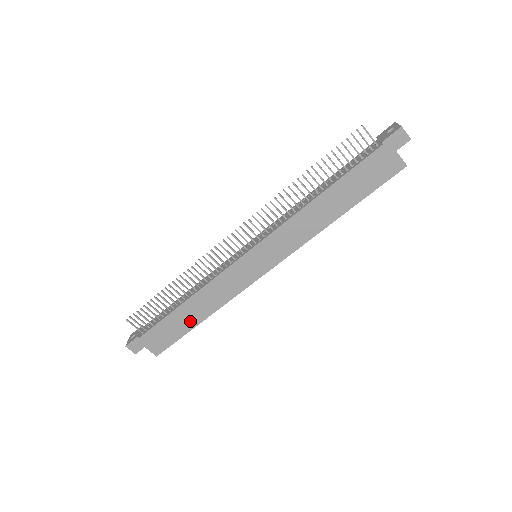
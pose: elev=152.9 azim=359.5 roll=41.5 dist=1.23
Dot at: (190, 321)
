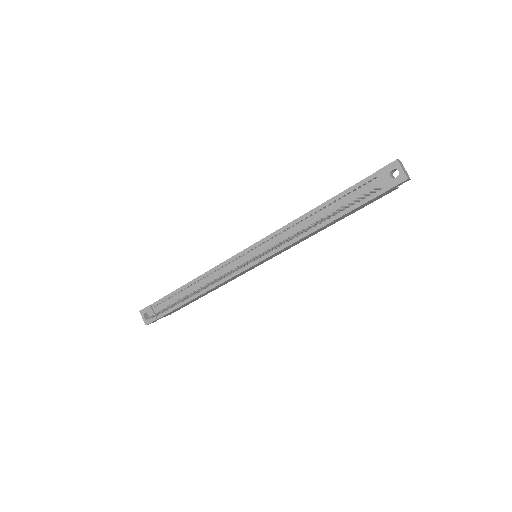
Dot at: occluded
